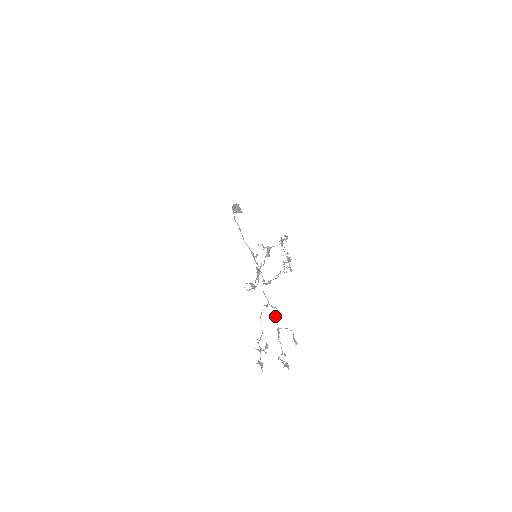
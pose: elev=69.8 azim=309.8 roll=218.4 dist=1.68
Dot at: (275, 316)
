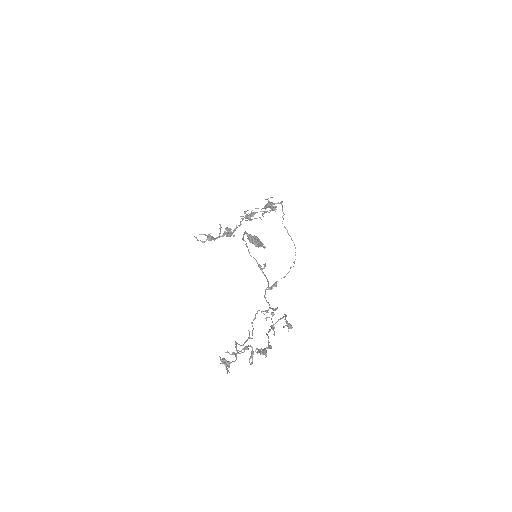
Dot at: occluded
